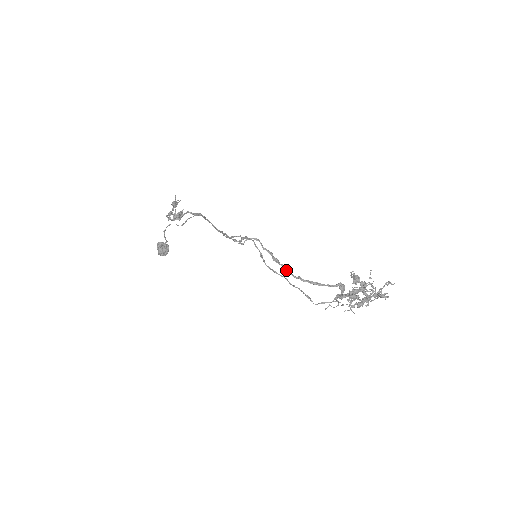
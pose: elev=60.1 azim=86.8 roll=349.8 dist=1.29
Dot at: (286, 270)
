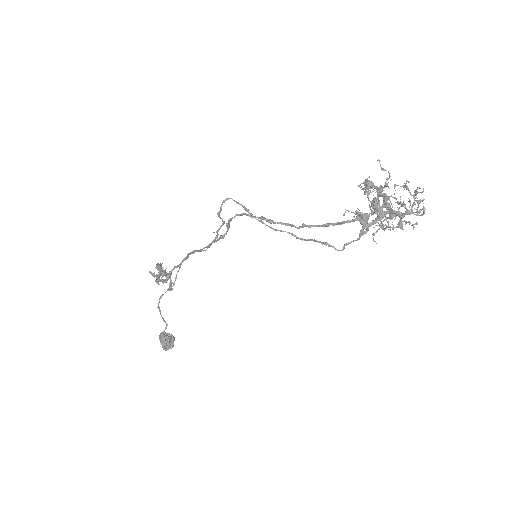
Dot at: (286, 225)
